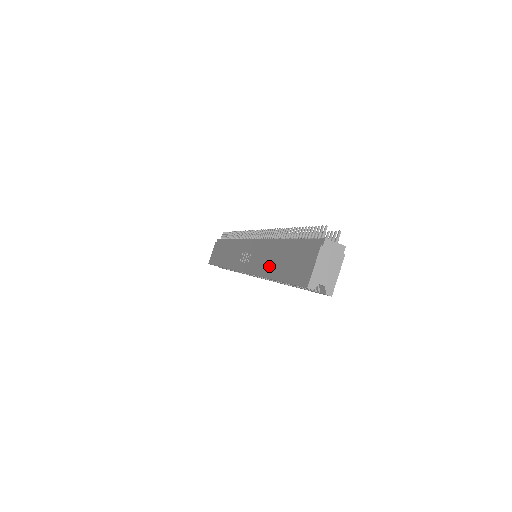
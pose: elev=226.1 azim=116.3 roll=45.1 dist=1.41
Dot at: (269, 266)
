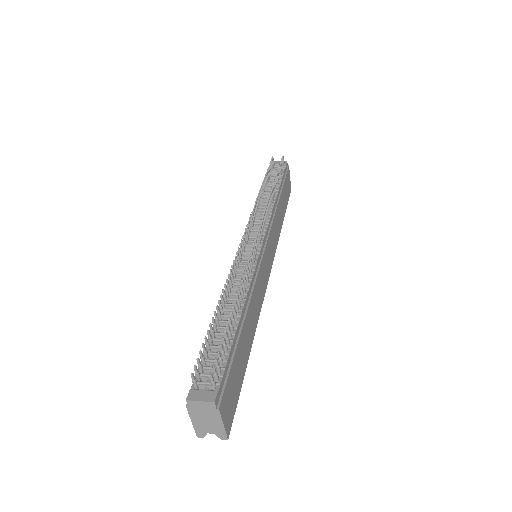
Dot at: occluded
